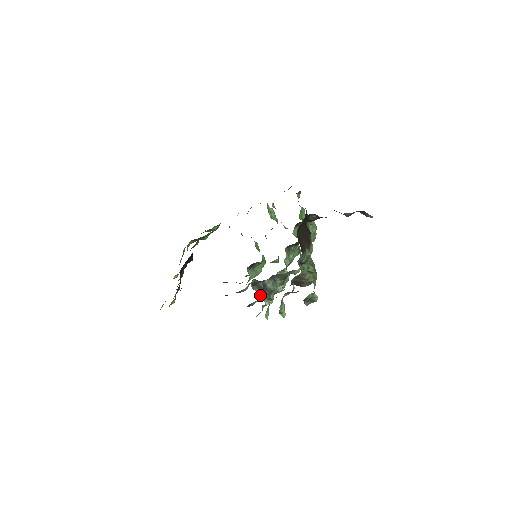
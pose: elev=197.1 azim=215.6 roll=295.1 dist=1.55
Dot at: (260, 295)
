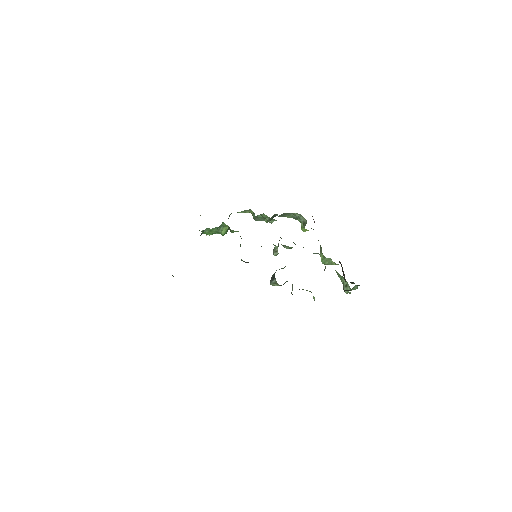
Dot at: occluded
